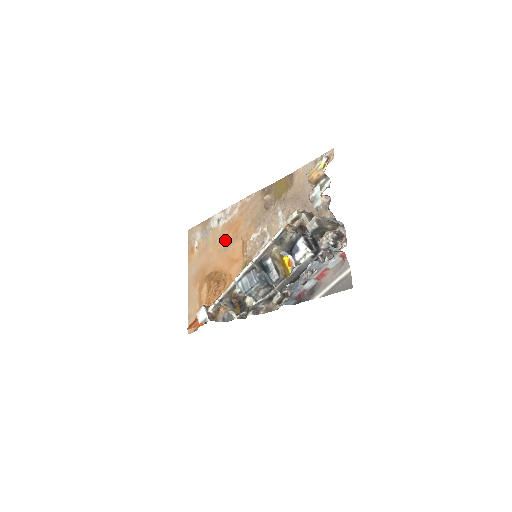
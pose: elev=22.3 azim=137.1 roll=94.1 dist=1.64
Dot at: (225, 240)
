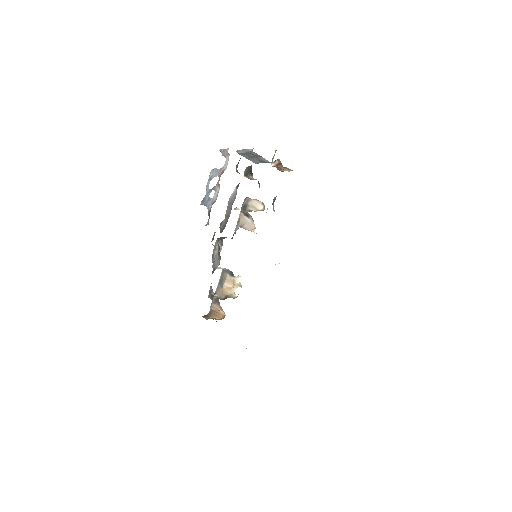
Dot at: occluded
